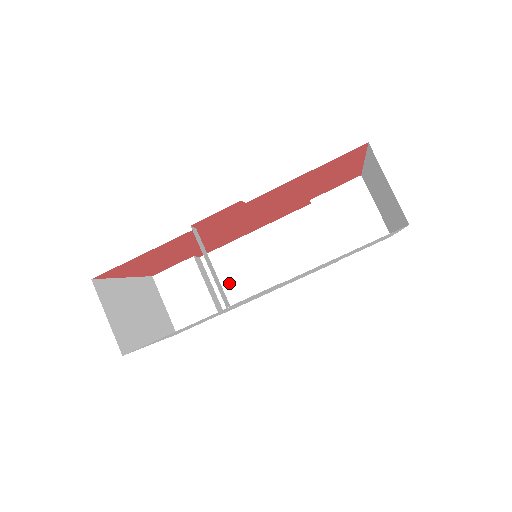
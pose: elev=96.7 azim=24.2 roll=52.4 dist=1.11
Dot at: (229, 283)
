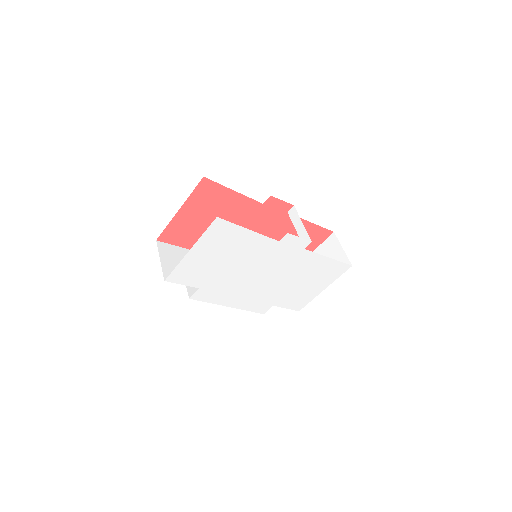
Dot at: occluded
